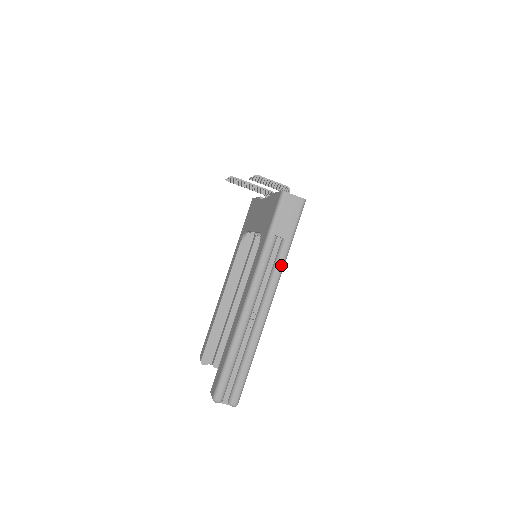
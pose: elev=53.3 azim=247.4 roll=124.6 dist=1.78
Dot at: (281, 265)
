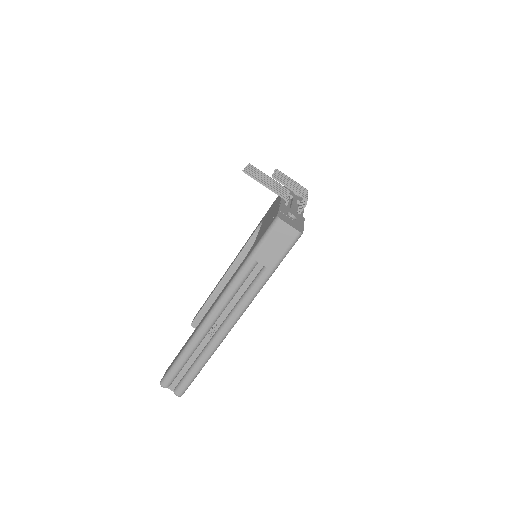
Dot at: (254, 291)
